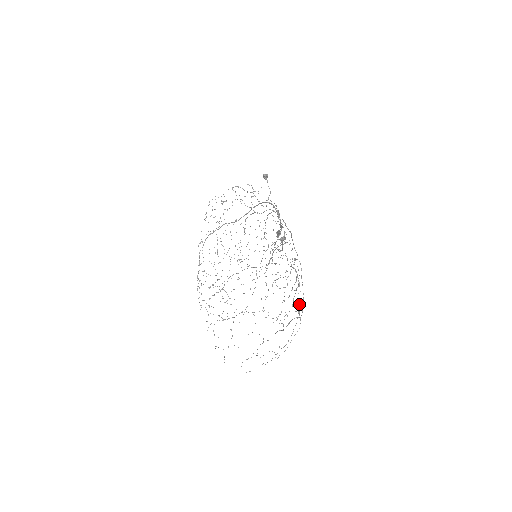
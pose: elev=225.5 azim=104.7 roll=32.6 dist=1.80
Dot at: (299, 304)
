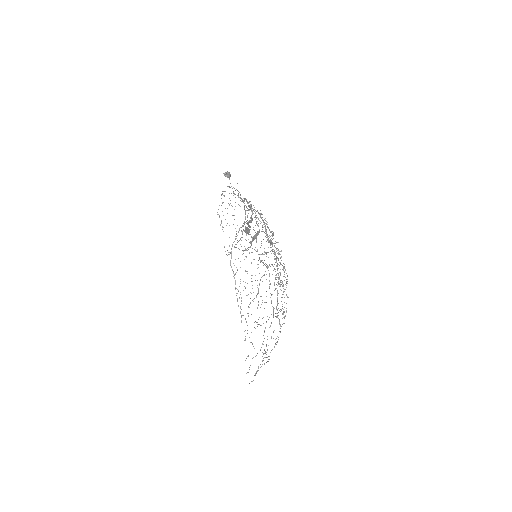
Dot at: (271, 302)
